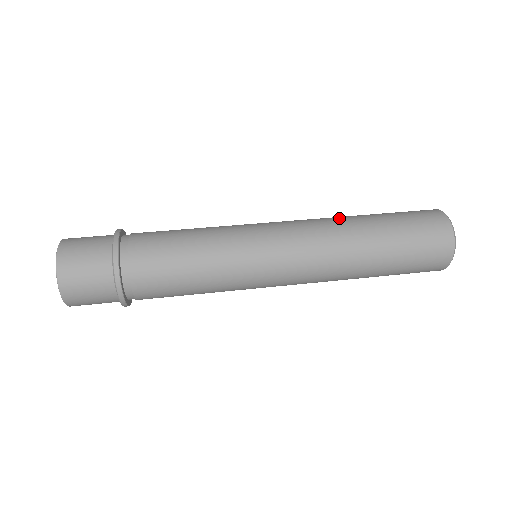
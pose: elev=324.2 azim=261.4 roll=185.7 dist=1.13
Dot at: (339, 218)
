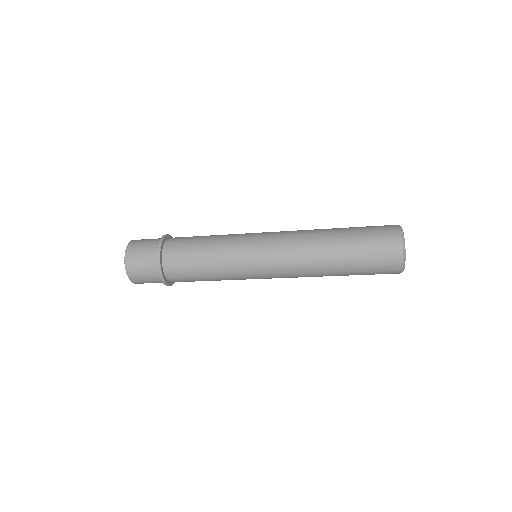
Dot at: occluded
